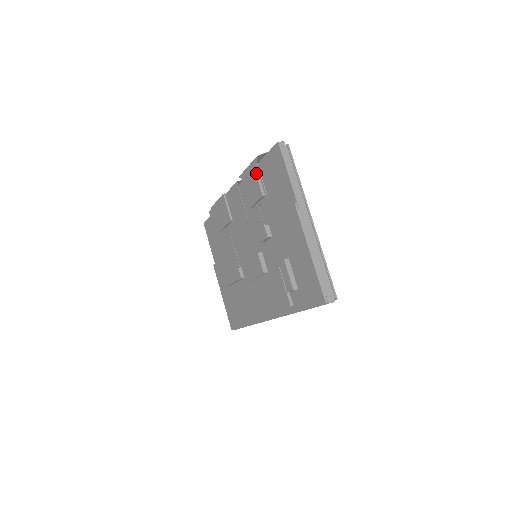
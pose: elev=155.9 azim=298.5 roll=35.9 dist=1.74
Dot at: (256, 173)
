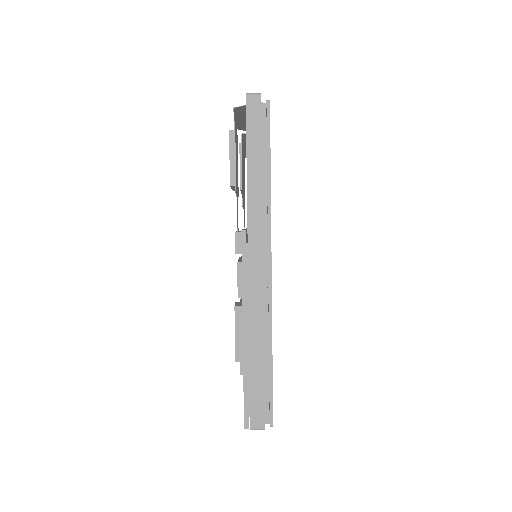
Dot at: (230, 139)
